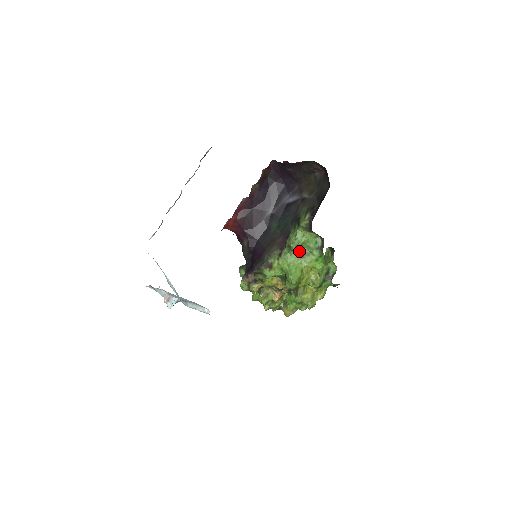
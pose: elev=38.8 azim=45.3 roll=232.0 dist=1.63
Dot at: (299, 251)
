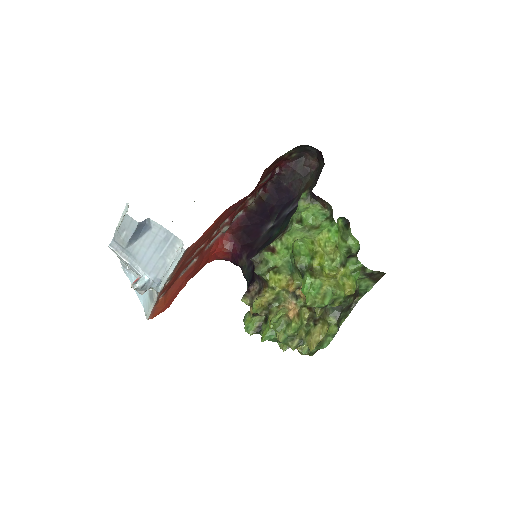
Dot at: (305, 226)
